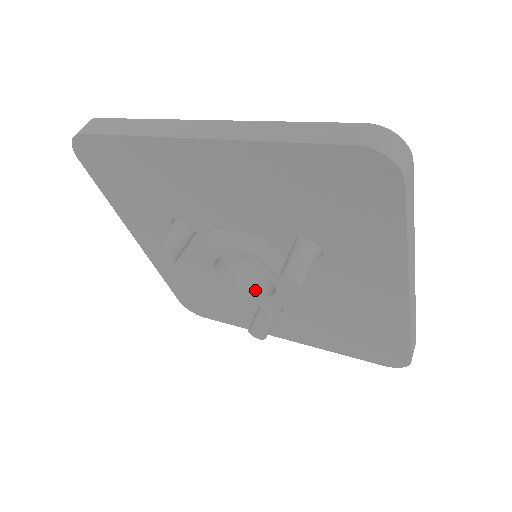
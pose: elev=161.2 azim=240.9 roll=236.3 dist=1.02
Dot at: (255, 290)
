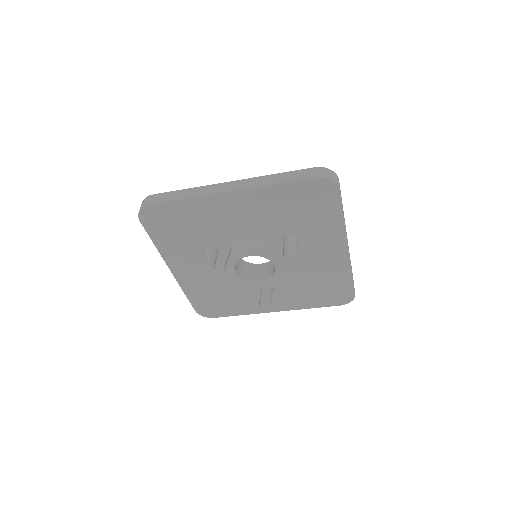
Dot at: (259, 277)
